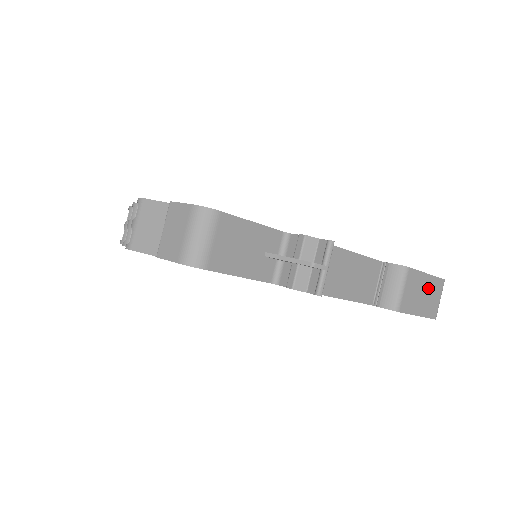
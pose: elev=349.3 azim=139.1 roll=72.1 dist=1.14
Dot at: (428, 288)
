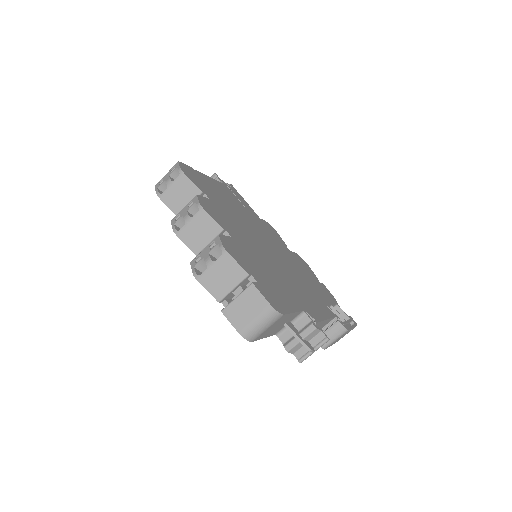
Dot at: occluded
